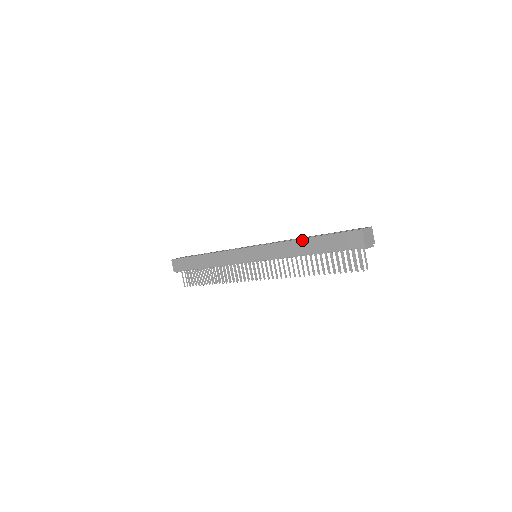
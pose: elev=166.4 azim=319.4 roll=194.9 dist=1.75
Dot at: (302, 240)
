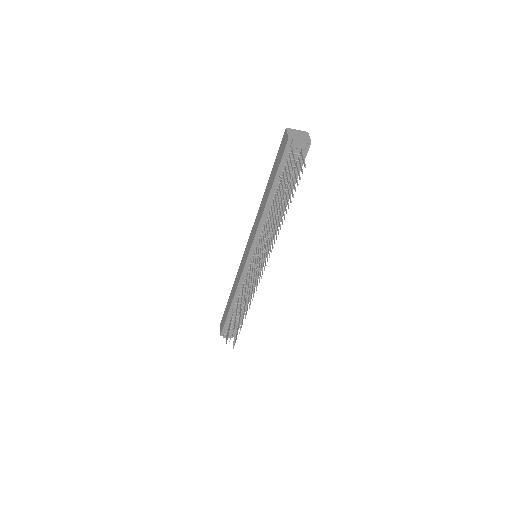
Dot at: (265, 192)
